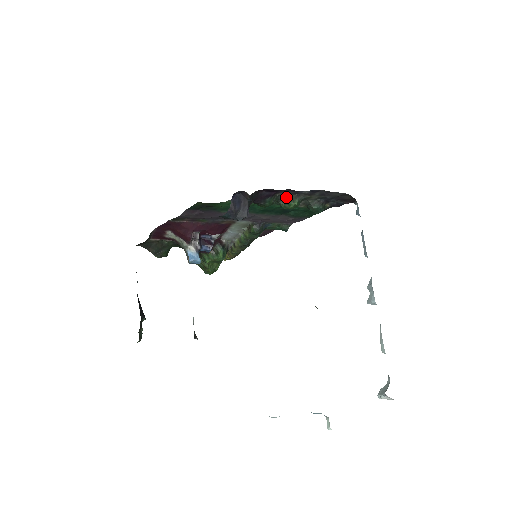
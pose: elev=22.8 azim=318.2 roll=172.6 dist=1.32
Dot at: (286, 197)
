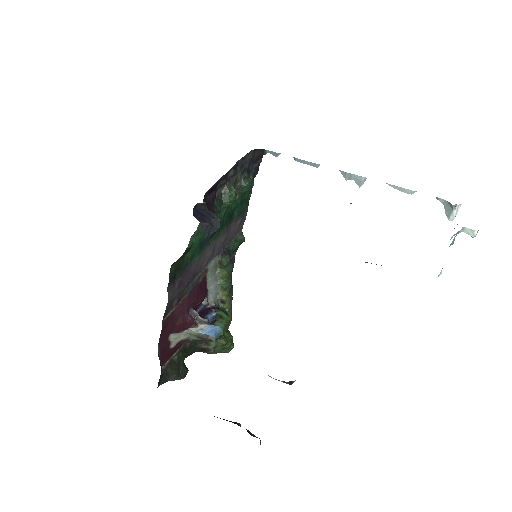
Dot at: (223, 193)
